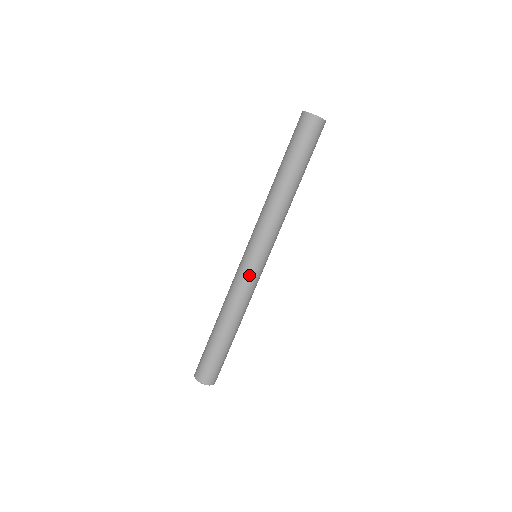
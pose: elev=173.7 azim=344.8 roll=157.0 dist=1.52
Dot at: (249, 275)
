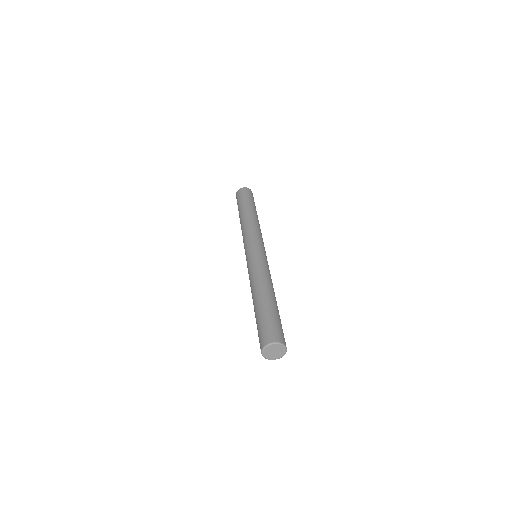
Dot at: (249, 262)
